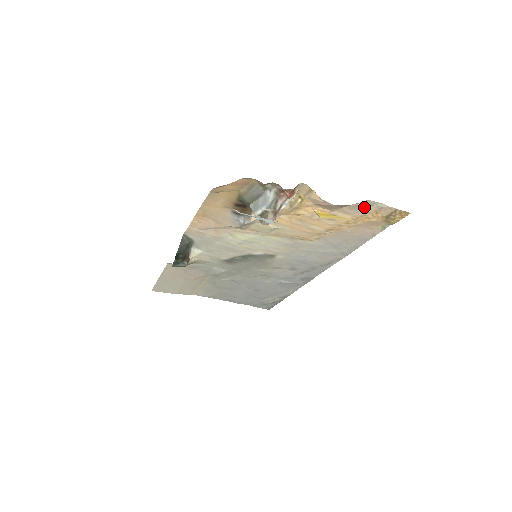
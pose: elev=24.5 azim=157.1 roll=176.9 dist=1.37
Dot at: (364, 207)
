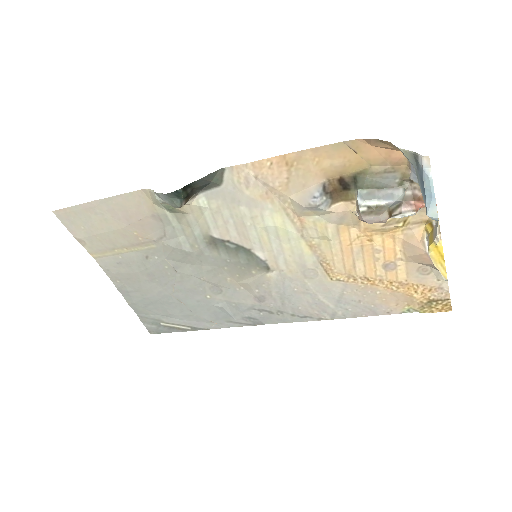
Dot at: (429, 276)
